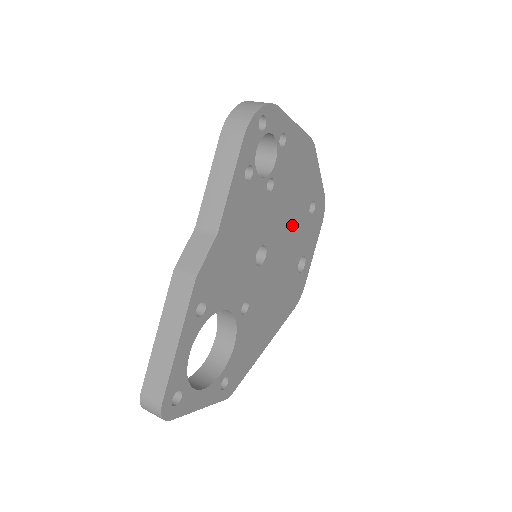
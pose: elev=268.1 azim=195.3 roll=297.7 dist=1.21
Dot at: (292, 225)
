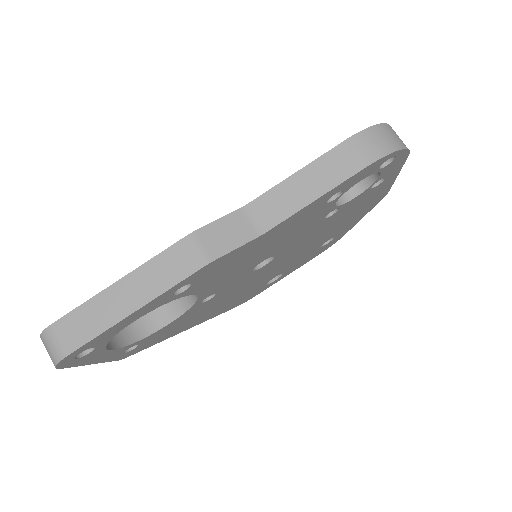
Dot at: (304, 249)
